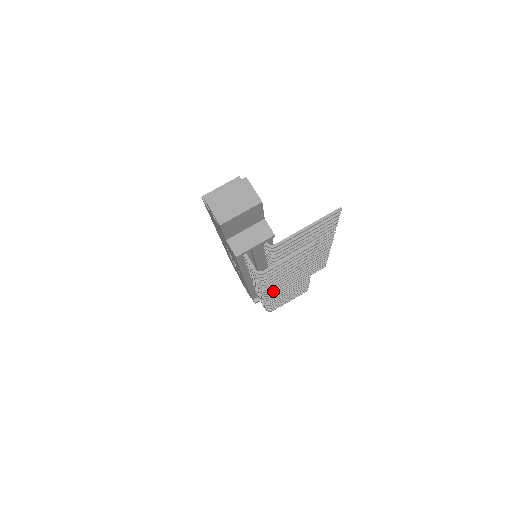
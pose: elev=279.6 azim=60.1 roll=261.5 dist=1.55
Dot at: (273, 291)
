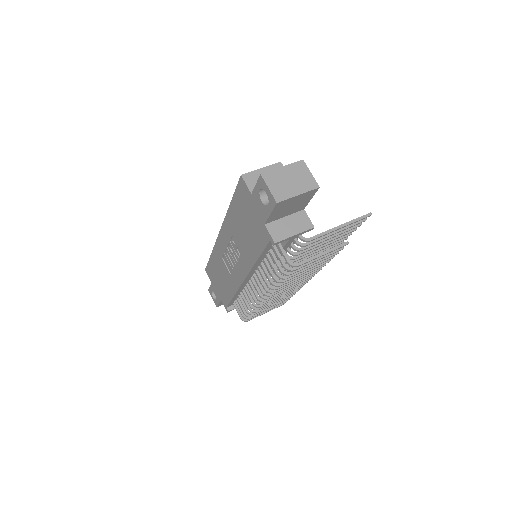
Dot at: occluded
